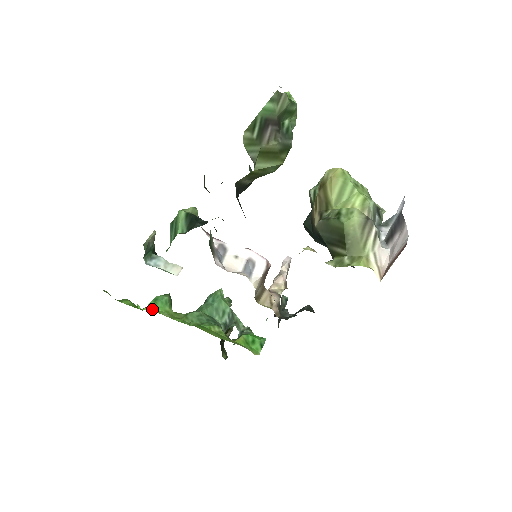
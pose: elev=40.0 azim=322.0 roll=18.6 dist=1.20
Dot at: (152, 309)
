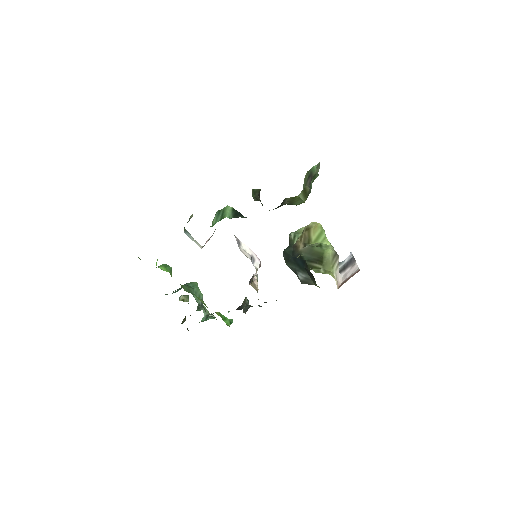
Dot at: (164, 269)
